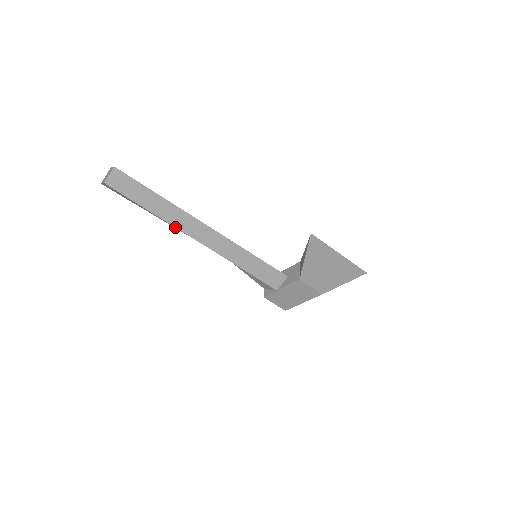
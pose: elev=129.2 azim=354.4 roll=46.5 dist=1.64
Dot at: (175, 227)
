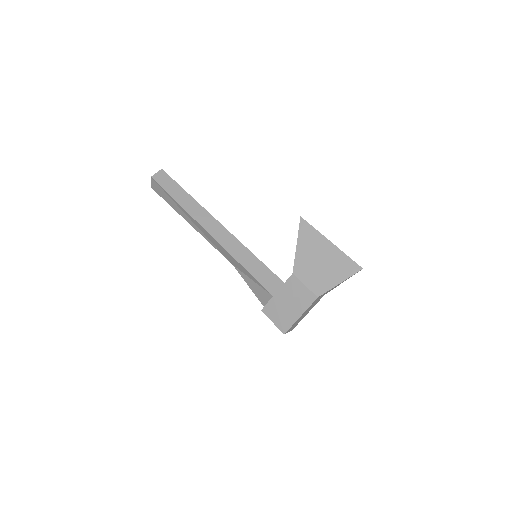
Dot at: (191, 216)
